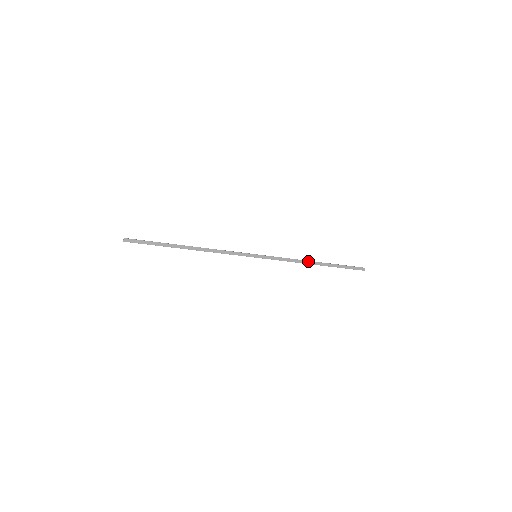
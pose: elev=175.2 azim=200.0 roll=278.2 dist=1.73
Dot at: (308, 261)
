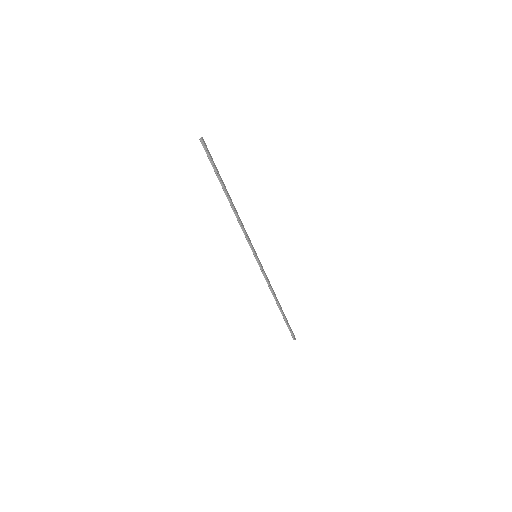
Dot at: occluded
